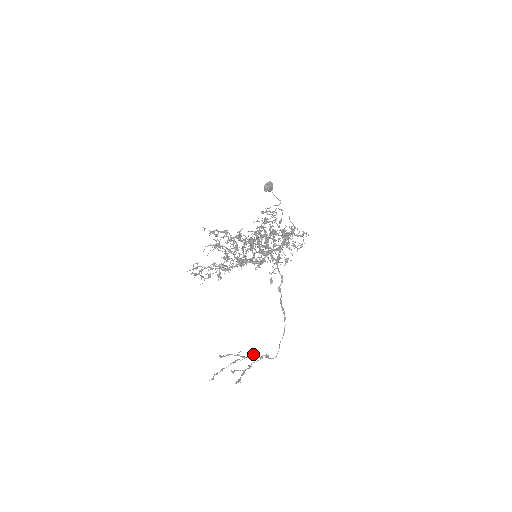
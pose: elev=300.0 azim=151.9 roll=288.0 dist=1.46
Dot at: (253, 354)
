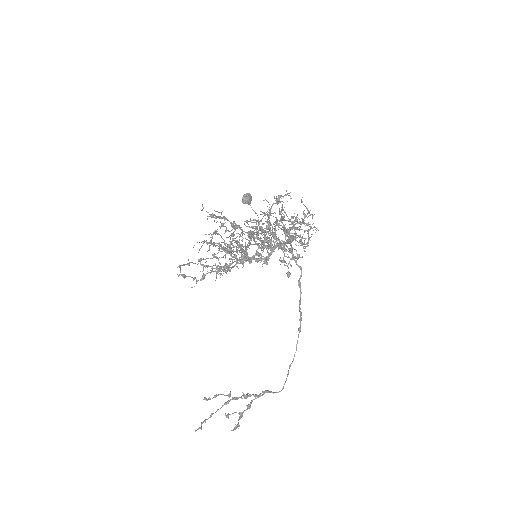
Dot at: (247, 393)
